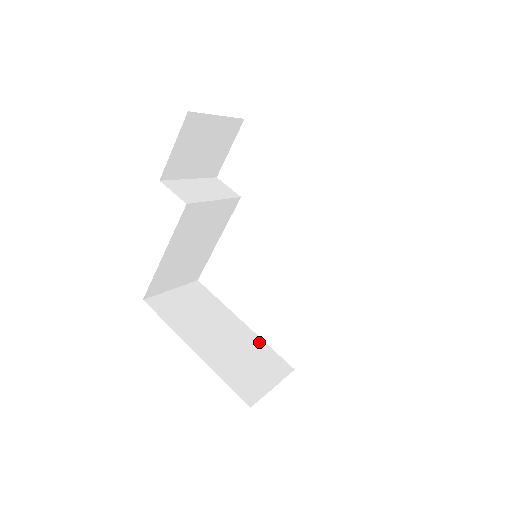
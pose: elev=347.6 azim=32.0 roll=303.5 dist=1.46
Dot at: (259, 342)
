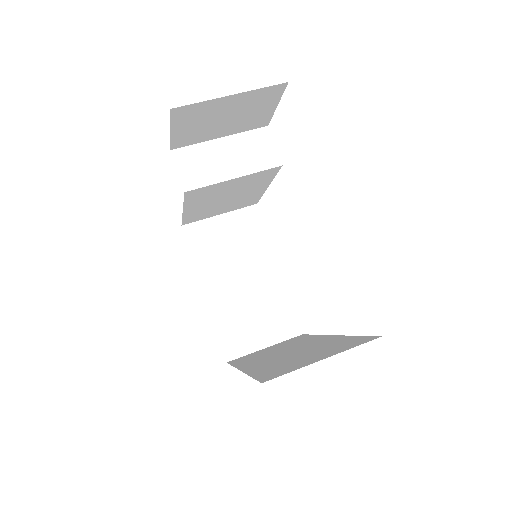
Dot at: (282, 295)
